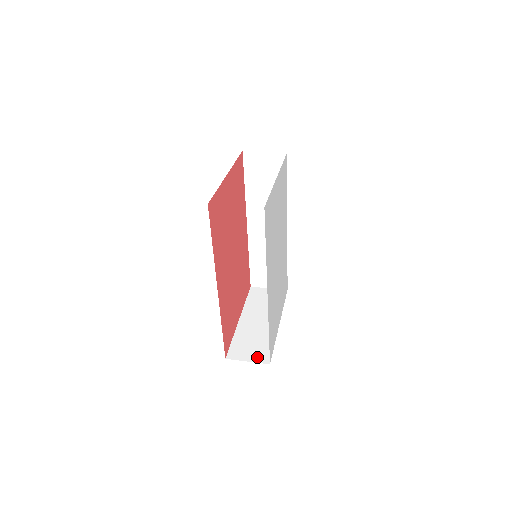
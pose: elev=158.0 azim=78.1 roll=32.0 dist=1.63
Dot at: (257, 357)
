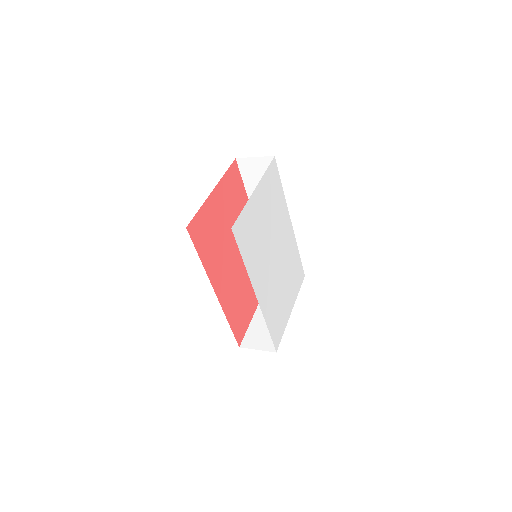
Dot at: (266, 345)
